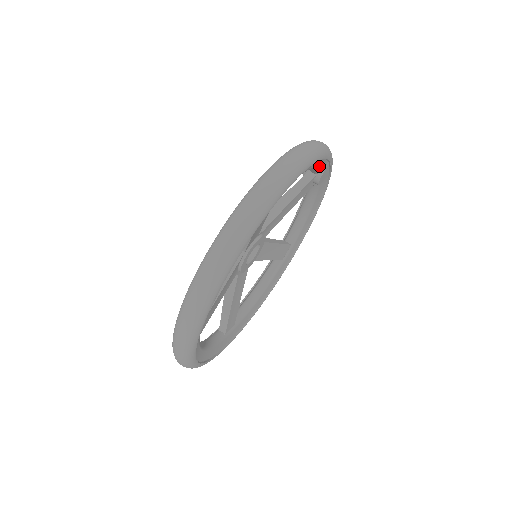
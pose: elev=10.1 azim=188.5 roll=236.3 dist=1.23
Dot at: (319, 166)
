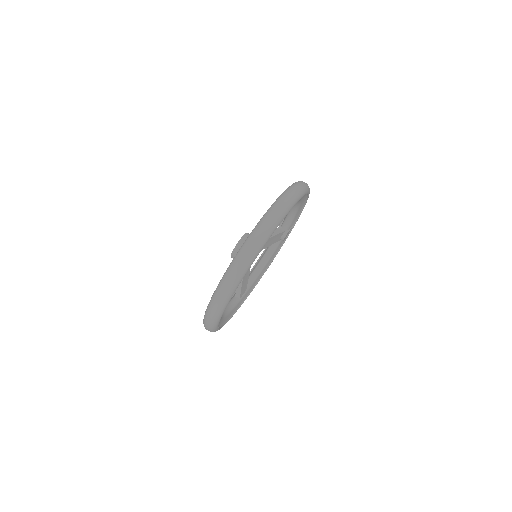
Dot at: (293, 220)
